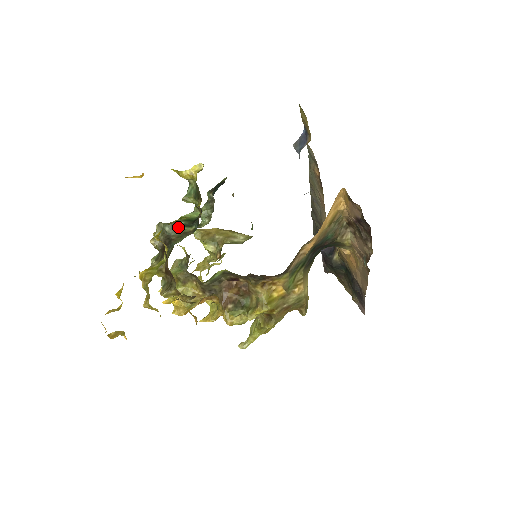
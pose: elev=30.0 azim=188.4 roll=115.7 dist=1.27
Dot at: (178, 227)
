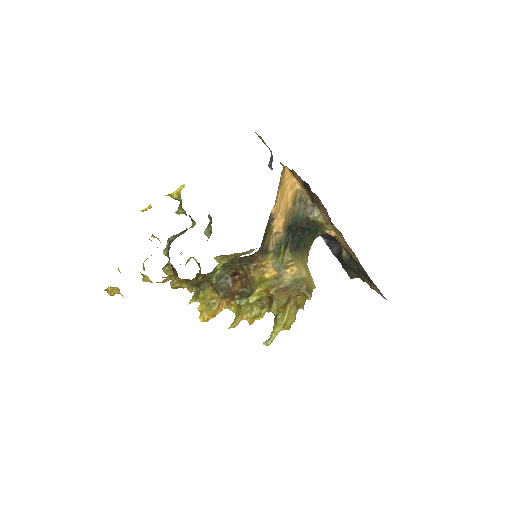
Dot at: (178, 235)
